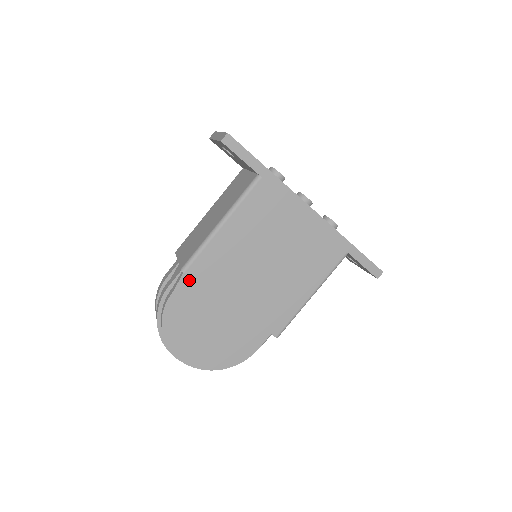
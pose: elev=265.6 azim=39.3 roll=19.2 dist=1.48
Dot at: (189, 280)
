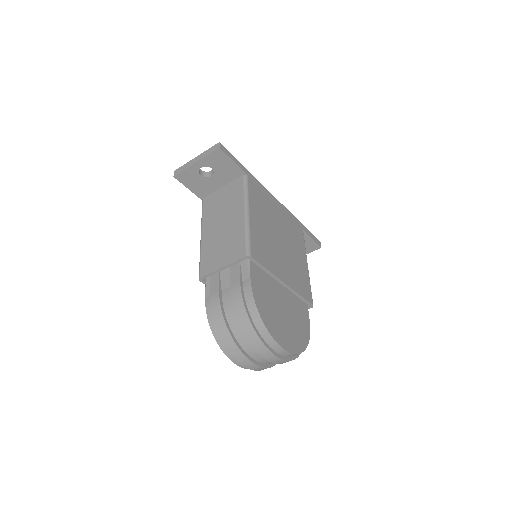
Dot at: (253, 266)
